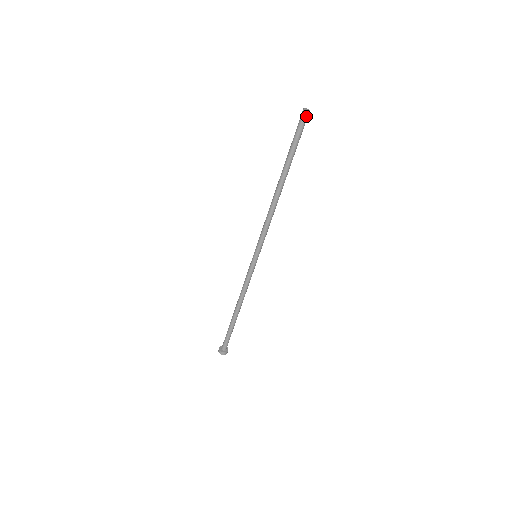
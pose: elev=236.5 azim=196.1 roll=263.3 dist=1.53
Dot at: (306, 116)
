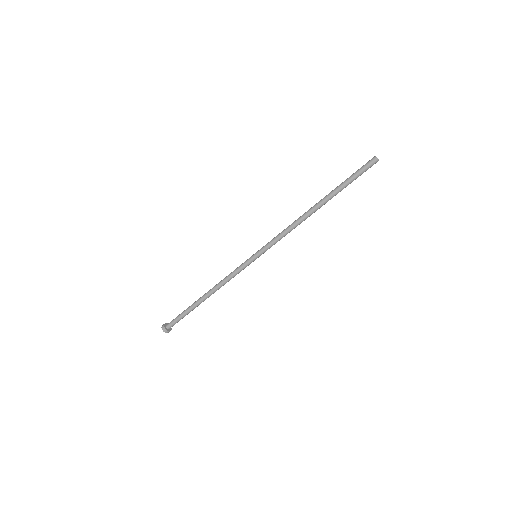
Dot at: (375, 163)
